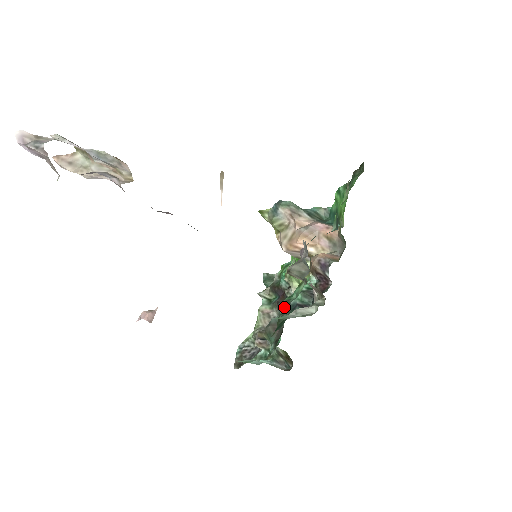
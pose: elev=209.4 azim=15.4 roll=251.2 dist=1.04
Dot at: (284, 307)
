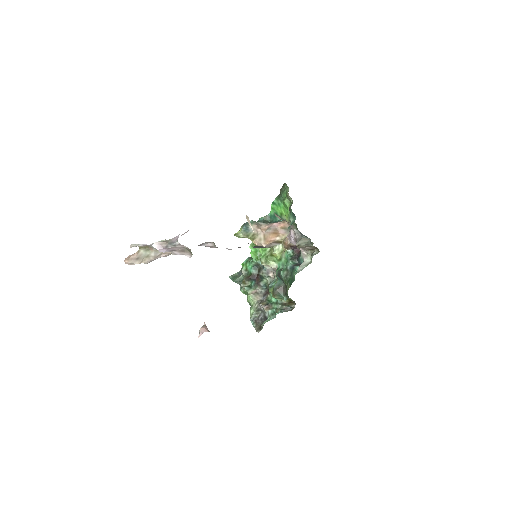
Dot at: (284, 273)
